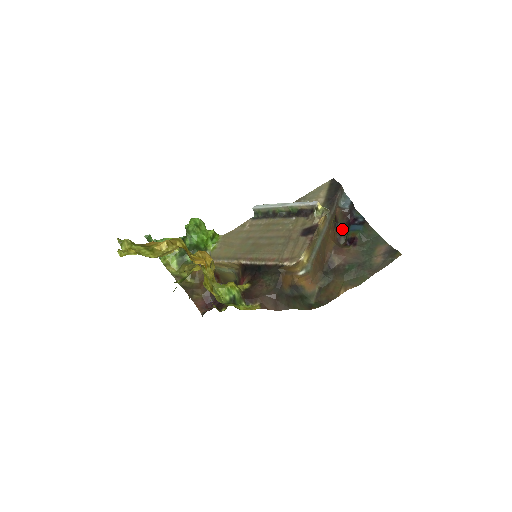
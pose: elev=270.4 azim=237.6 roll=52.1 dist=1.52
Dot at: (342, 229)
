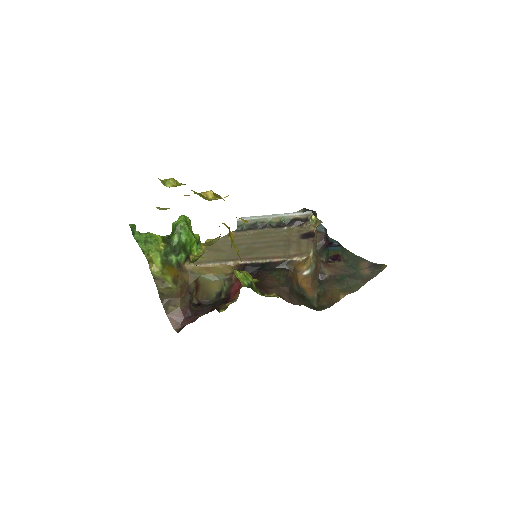
Dot at: (319, 251)
